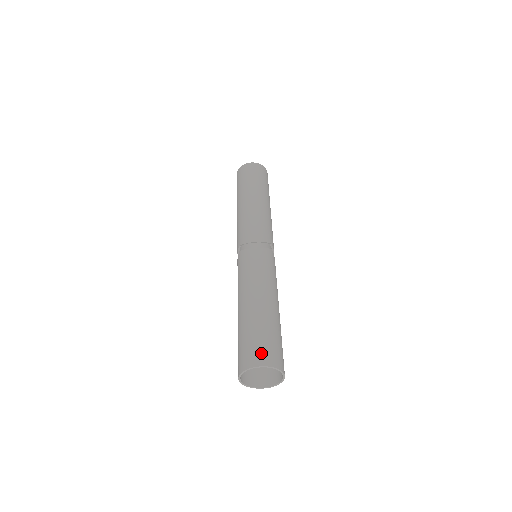
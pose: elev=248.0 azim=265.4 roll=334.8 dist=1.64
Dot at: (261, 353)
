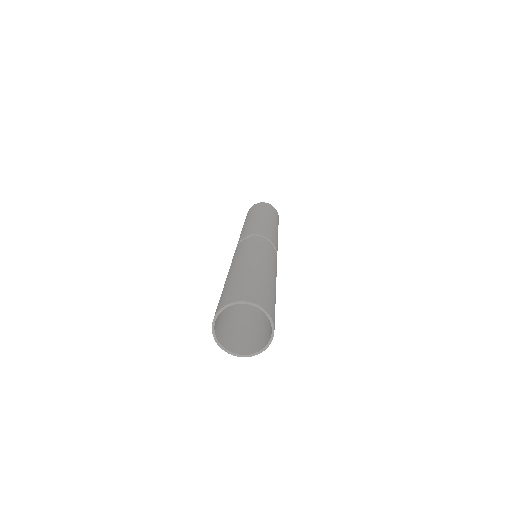
Dot at: (270, 305)
